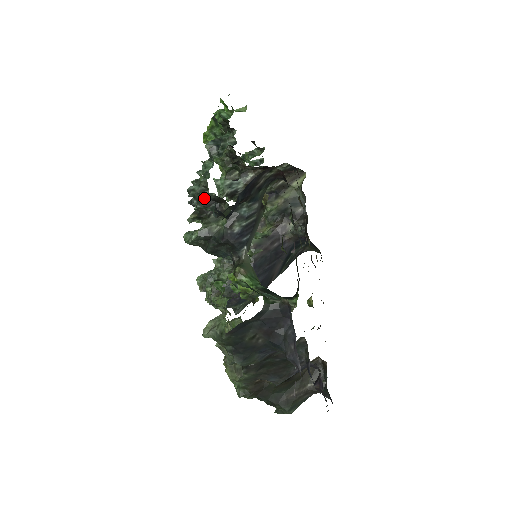
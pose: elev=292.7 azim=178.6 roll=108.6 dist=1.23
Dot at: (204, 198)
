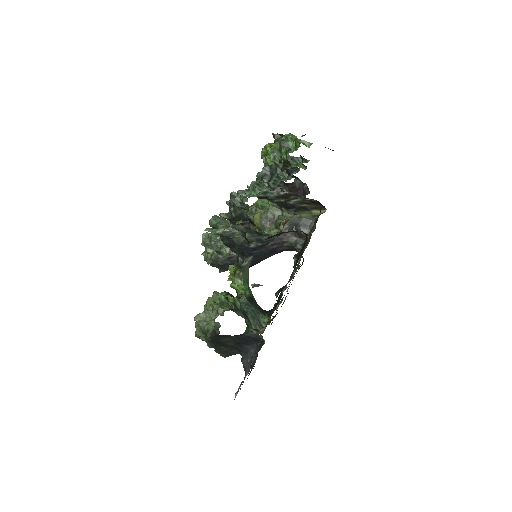
Dot at: (241, 221)
